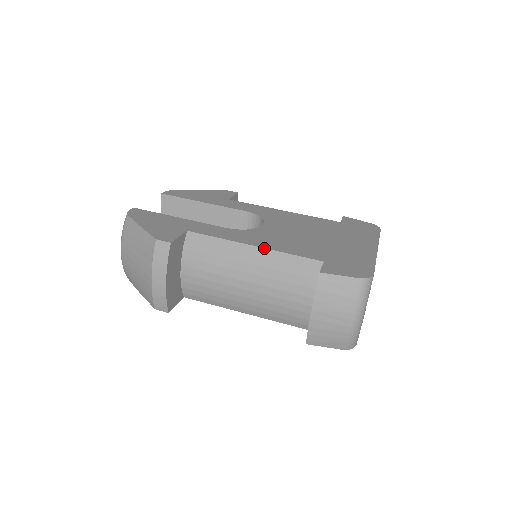
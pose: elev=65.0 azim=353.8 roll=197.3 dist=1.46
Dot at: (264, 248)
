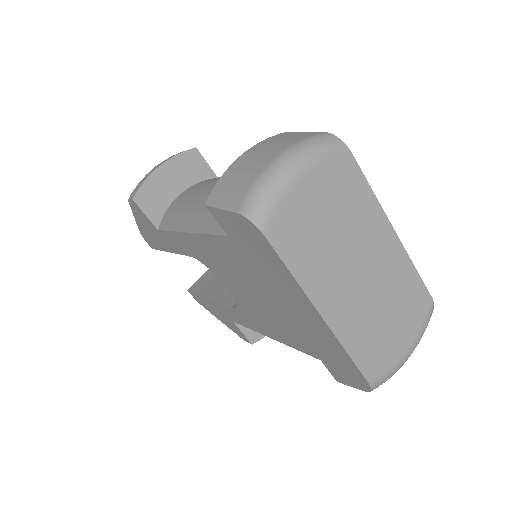
Dot at: occluded
